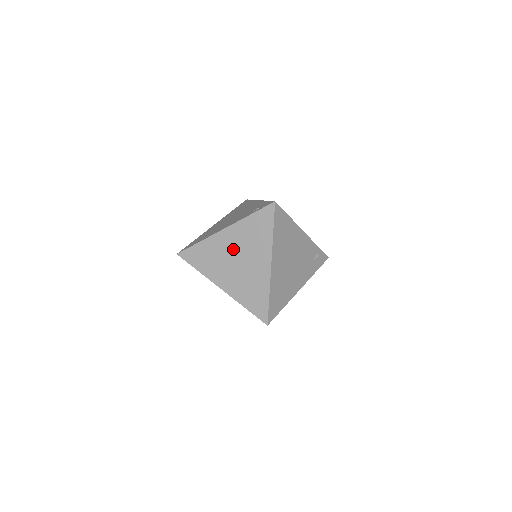
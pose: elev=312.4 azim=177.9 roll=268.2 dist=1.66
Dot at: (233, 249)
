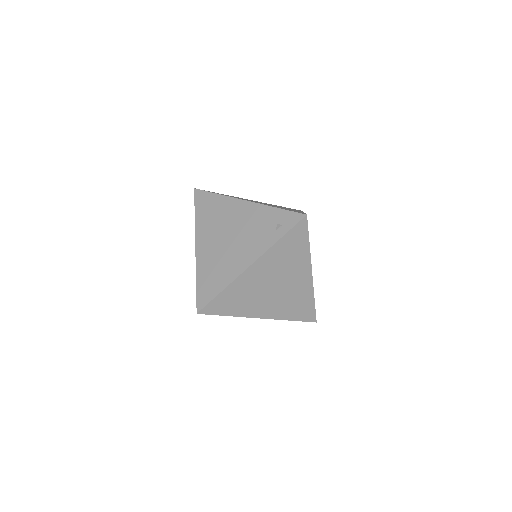
Dot at: (267, 279)
